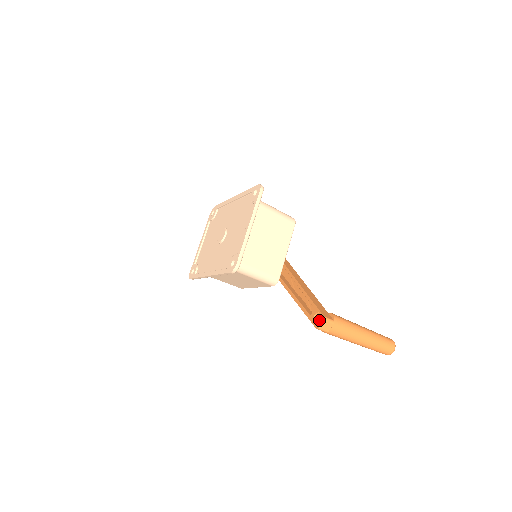
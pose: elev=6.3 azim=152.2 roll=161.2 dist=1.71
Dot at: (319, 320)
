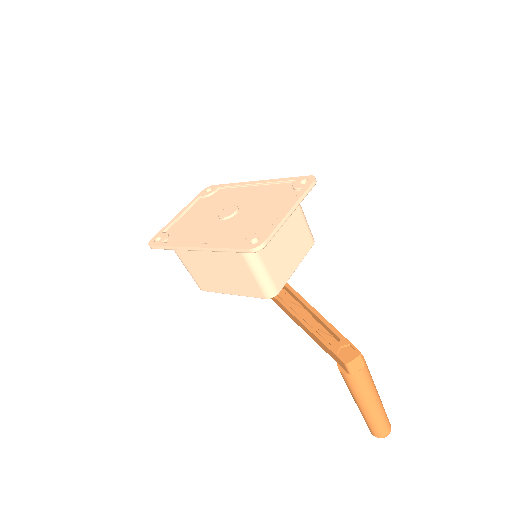
Dot at: (349, 354)
